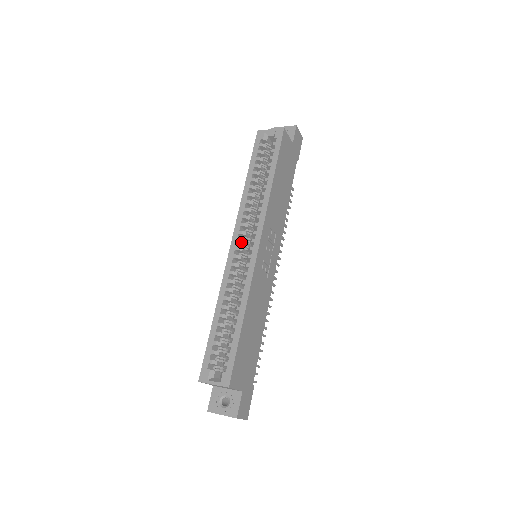
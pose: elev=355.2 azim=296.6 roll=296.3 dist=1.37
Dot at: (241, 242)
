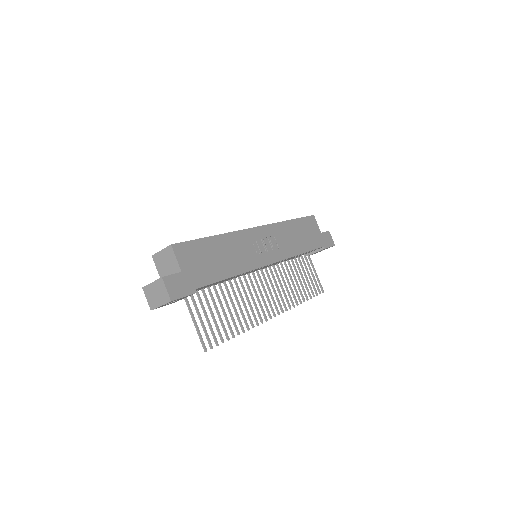
Dot at: occluded
